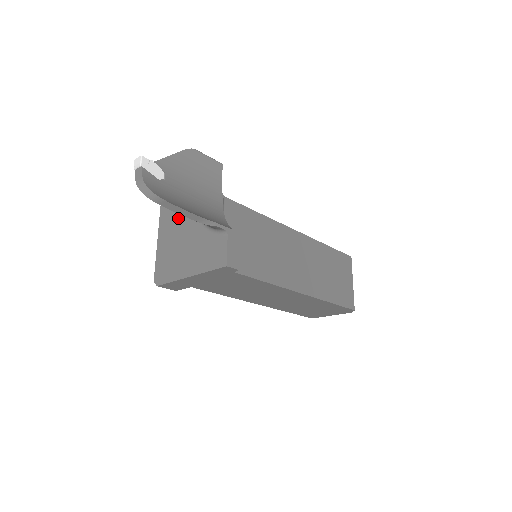
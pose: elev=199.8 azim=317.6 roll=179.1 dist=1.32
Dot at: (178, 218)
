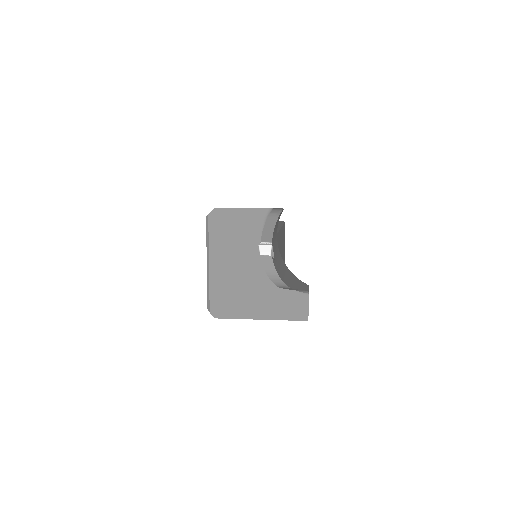
Dot at: (240, 258)
